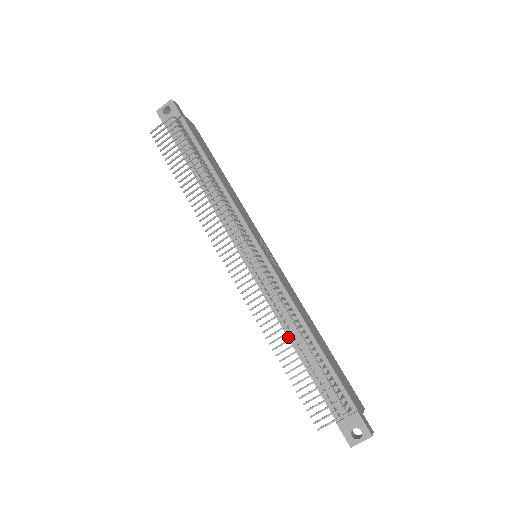
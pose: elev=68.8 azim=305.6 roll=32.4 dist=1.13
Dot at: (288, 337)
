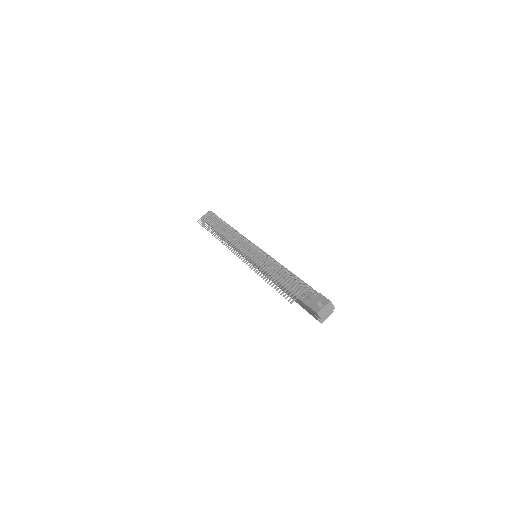
Dot at: (274, 278)
